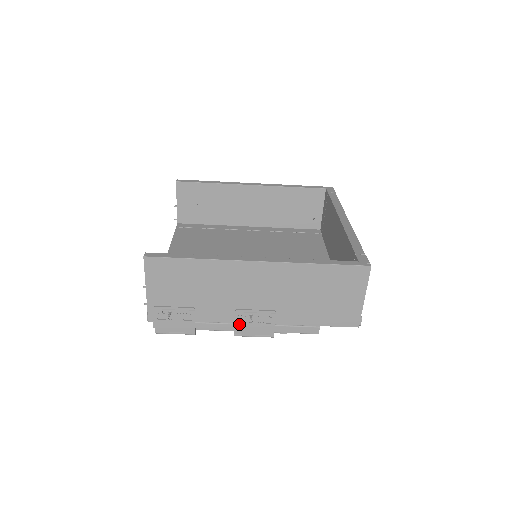
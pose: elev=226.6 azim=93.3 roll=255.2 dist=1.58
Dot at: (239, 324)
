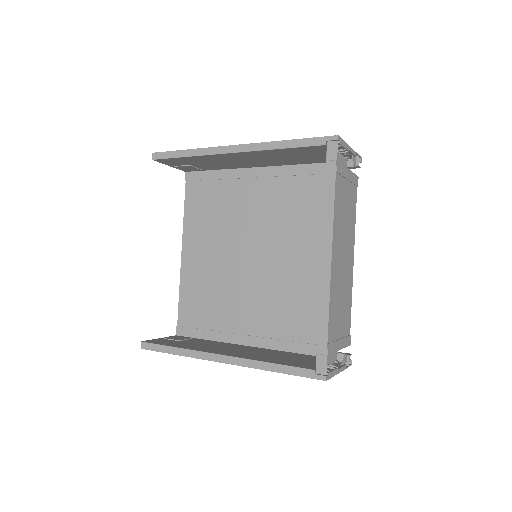
Dot at: occluded
